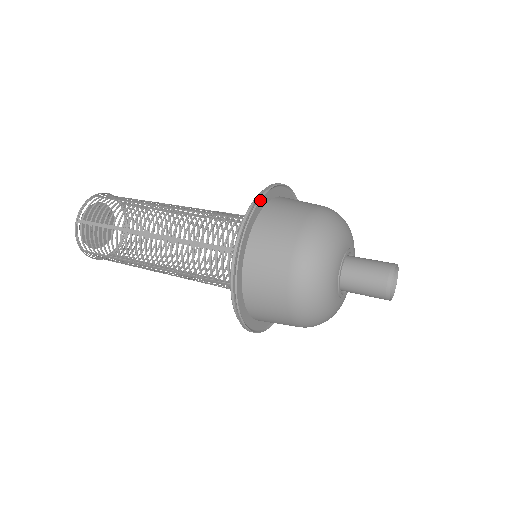
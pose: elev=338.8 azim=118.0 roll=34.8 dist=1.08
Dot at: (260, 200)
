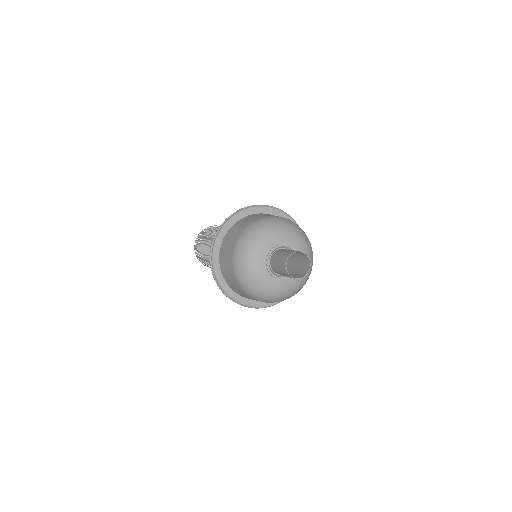
Dot at: (247, 209)
